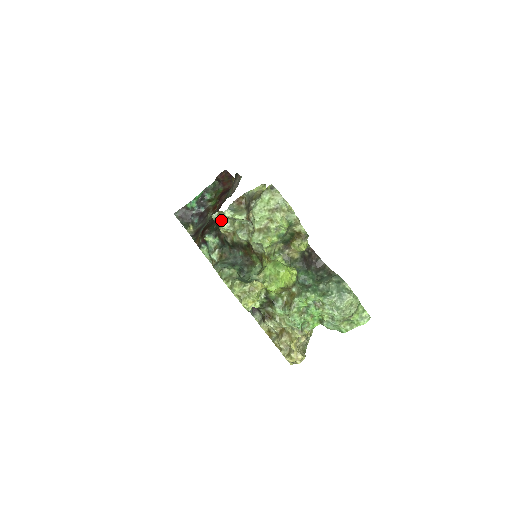
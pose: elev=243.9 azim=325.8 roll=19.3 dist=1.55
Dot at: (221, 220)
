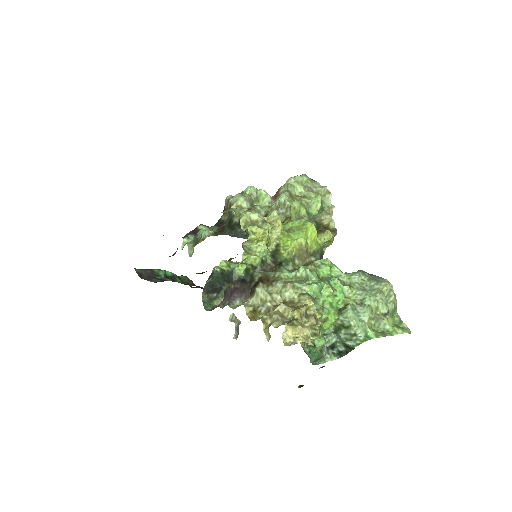
Dot at: (241, 194)
